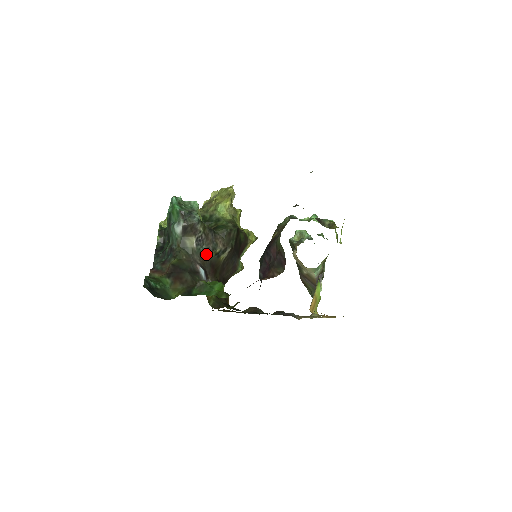
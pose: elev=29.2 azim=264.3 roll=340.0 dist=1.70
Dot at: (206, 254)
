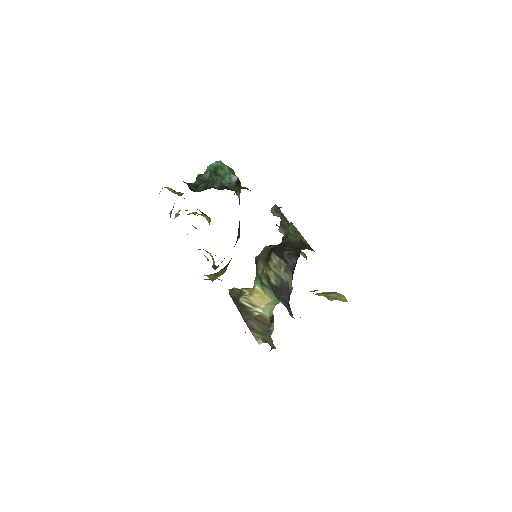
Dot at: occluded
